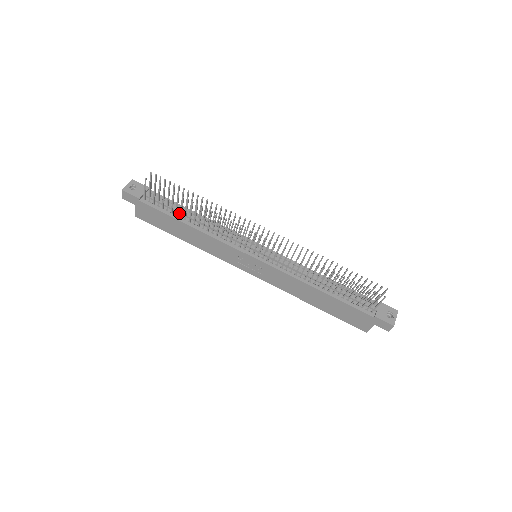
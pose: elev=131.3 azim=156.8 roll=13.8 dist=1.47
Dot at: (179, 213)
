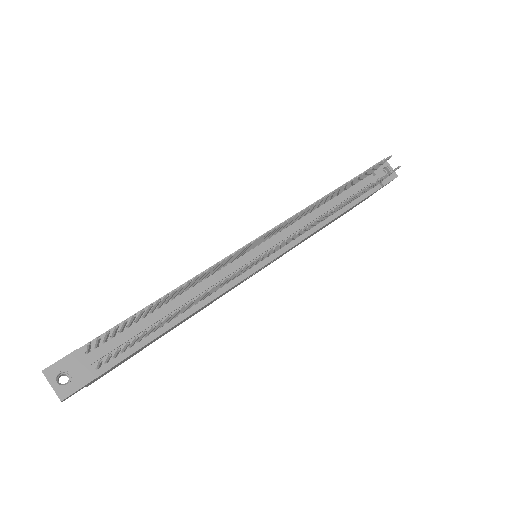
Dot at: (152, 325)
